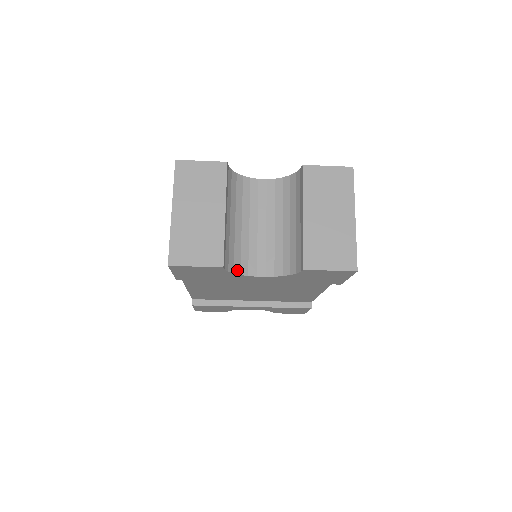
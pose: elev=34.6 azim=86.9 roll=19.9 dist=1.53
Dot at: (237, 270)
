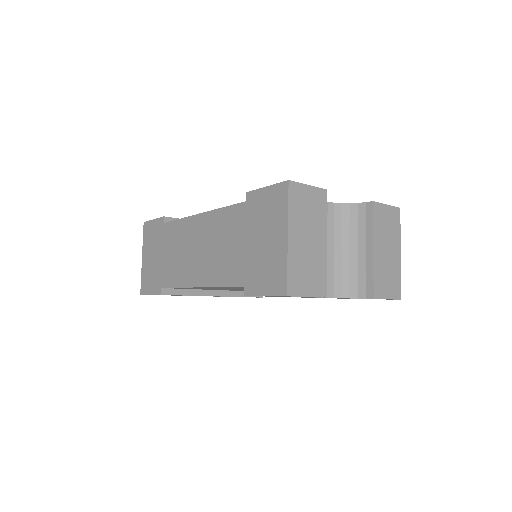
Dot at: occluded
